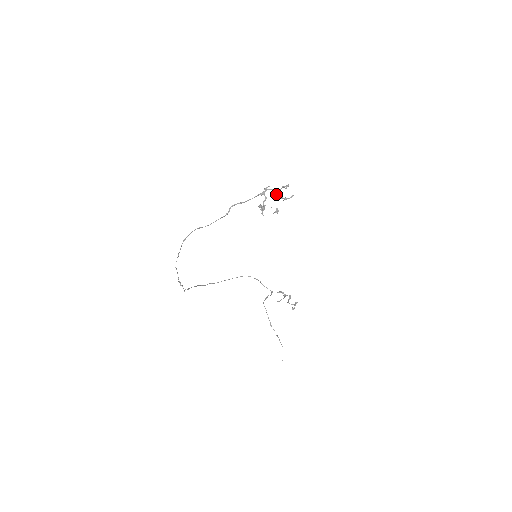
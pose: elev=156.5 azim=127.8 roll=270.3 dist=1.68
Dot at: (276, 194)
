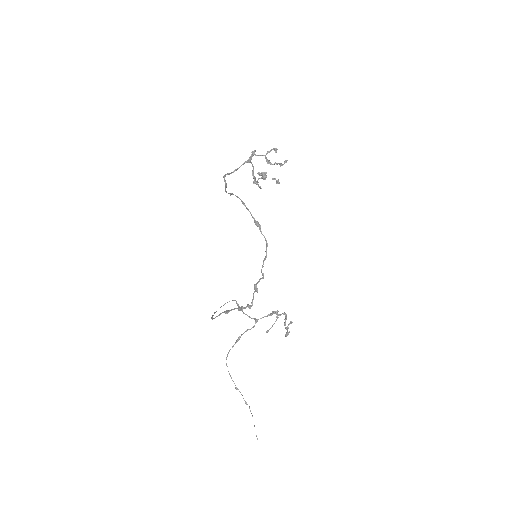
Dot at: (267, 160)
